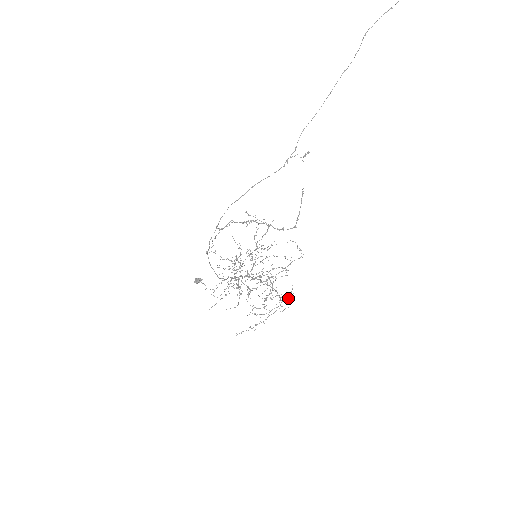
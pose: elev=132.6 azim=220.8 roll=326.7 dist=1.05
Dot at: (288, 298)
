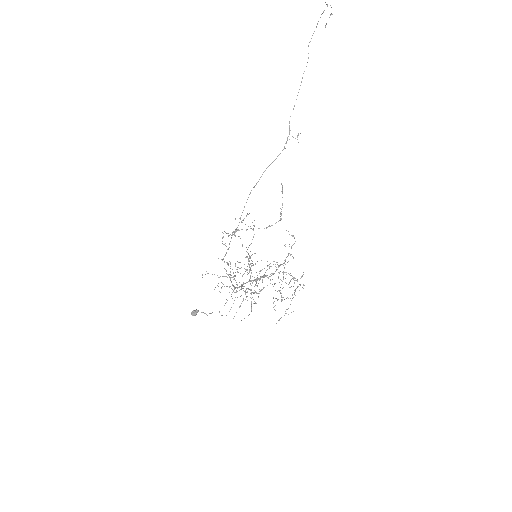
Dot at: (301, 277)
